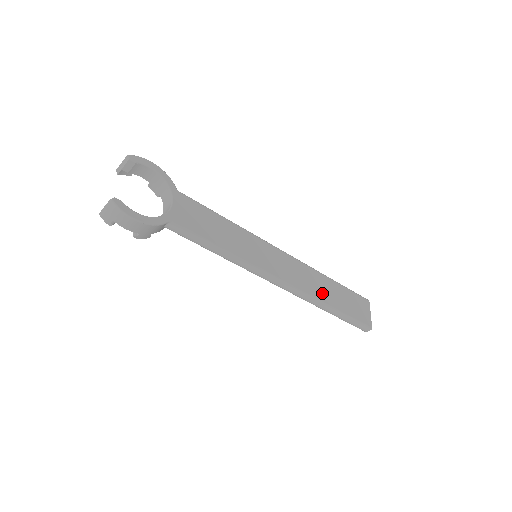
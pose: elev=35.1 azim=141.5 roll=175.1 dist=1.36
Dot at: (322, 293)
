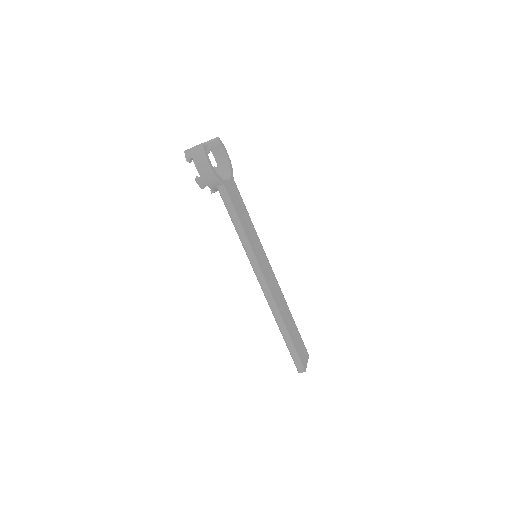
Dot at: (285, 316)
